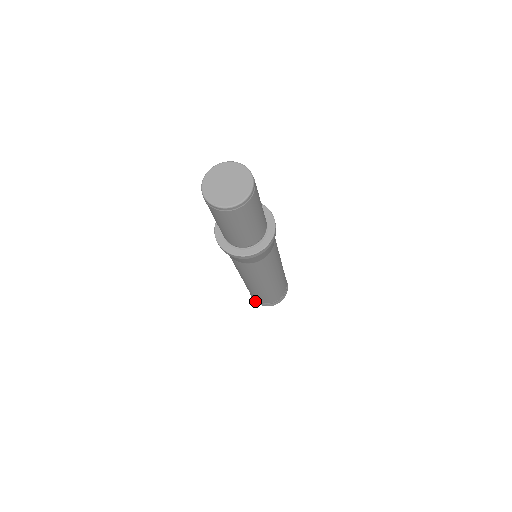
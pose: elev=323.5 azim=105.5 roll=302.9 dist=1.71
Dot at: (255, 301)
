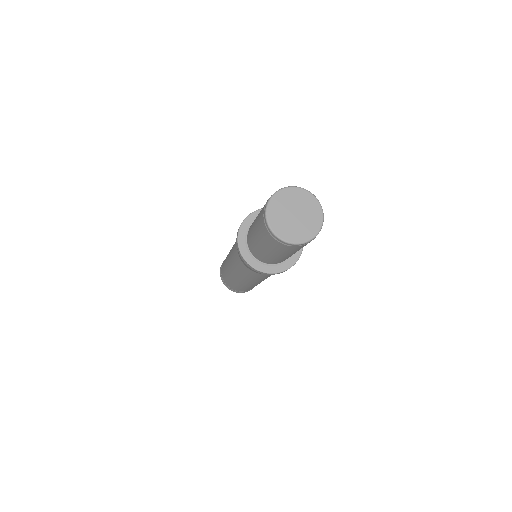
Dot at: (222, 281)
